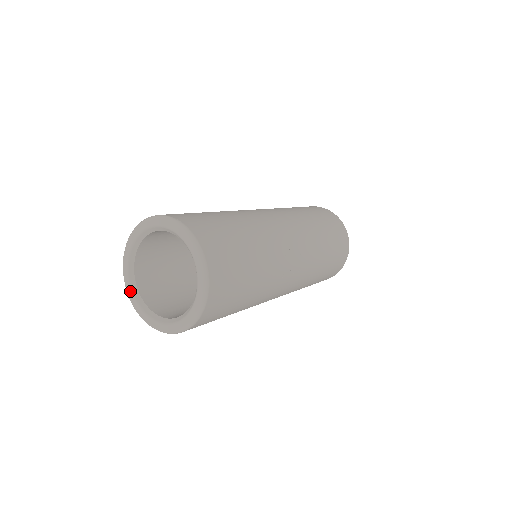
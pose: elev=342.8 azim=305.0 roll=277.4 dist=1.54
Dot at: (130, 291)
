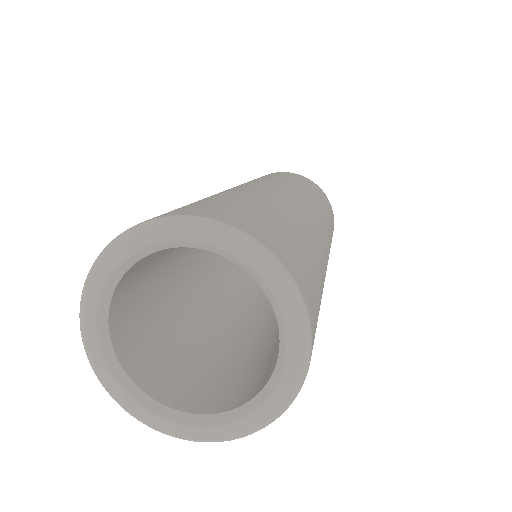
Dot at: (102, 367)
